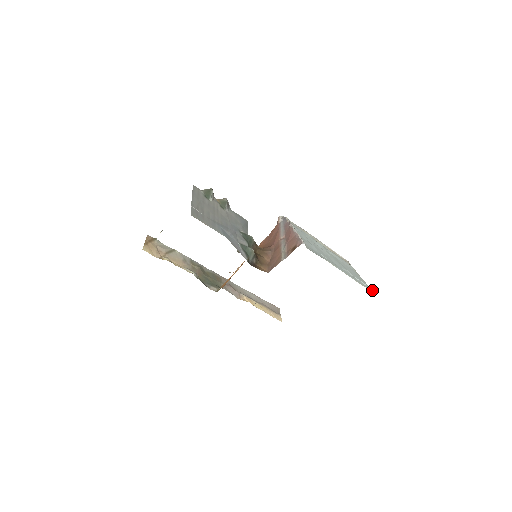
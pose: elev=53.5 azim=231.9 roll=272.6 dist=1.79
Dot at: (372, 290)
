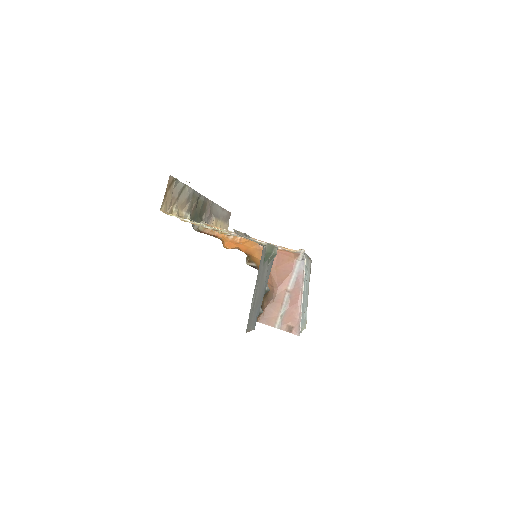
Dot at: occluded
